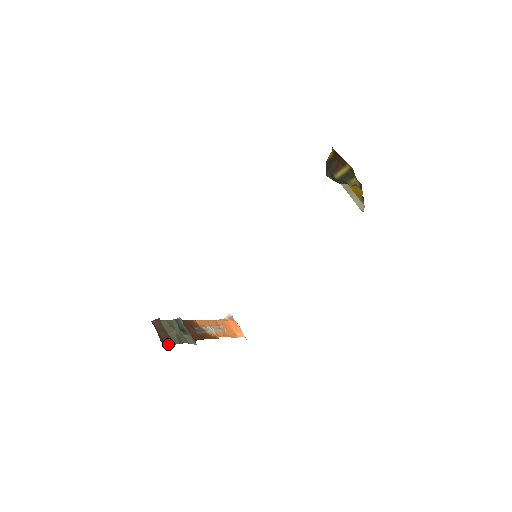
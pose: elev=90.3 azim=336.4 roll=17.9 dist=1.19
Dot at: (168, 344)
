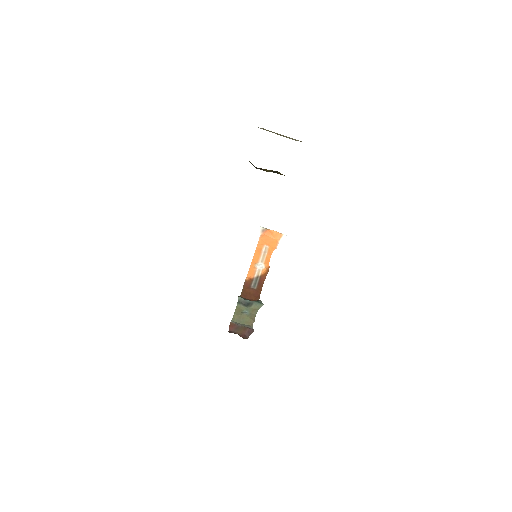
Dot at: (249, 334)
